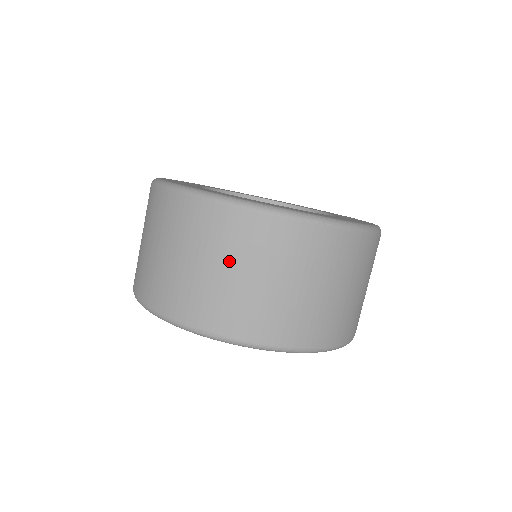
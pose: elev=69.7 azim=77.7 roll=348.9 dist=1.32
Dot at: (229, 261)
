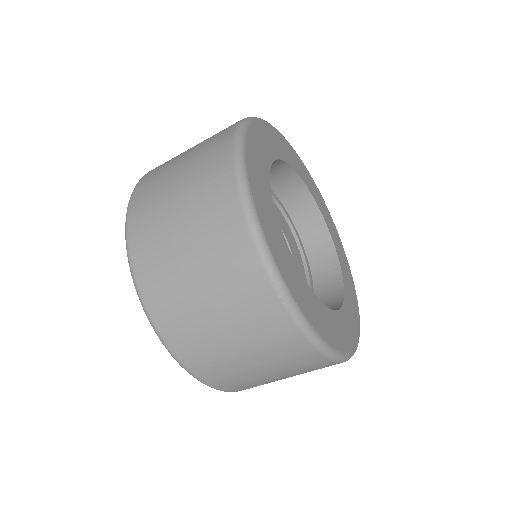
Dot at: (195, 238)
